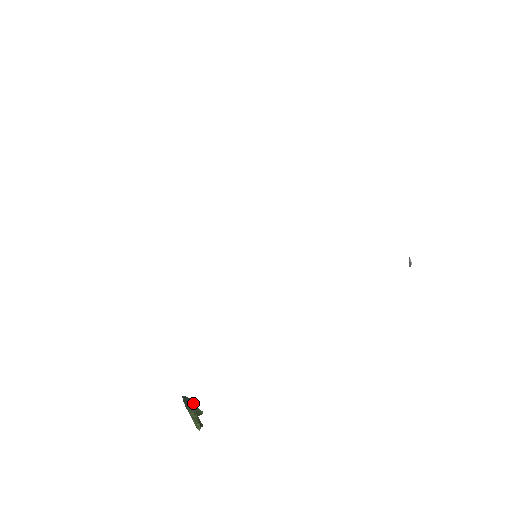
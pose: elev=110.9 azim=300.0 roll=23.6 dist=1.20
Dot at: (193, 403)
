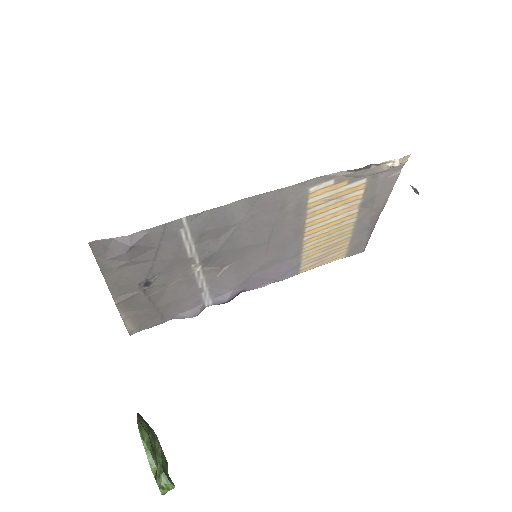
Dot at: occluded
